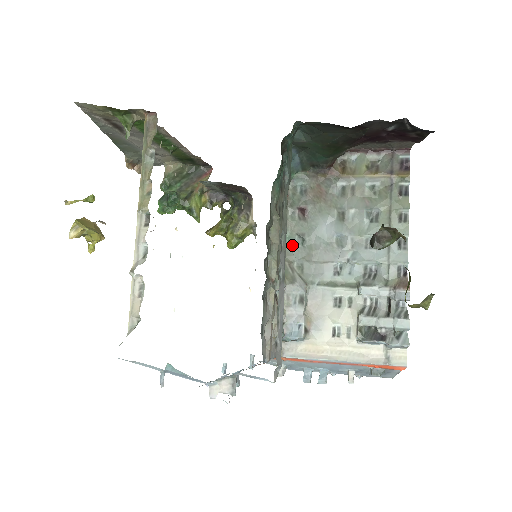
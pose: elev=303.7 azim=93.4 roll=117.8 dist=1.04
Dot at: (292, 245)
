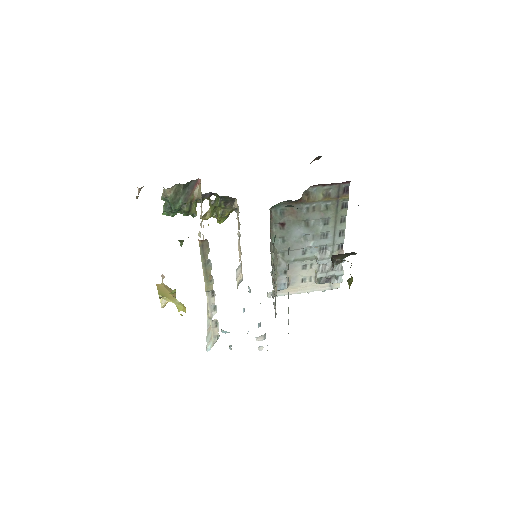
Dot at: (276, 244)
